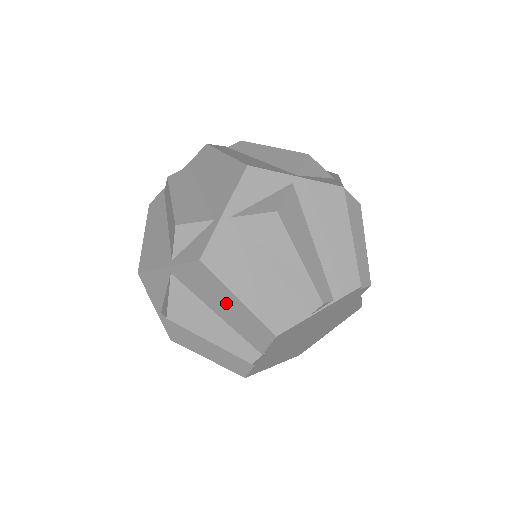
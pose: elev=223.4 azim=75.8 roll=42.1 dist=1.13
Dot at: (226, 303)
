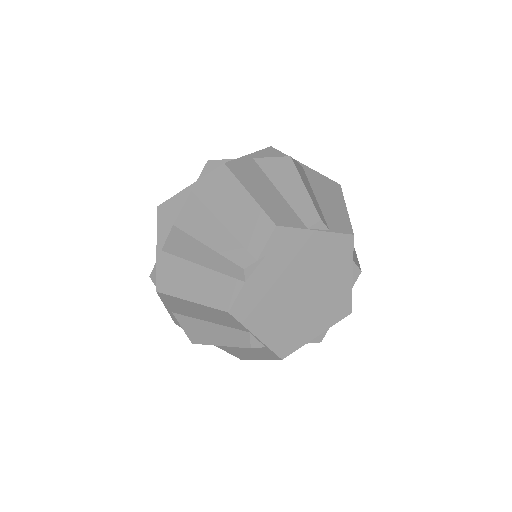
Dot at: (235, 204)
